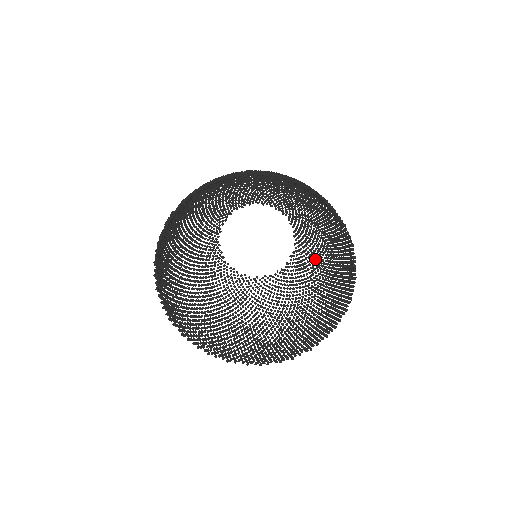
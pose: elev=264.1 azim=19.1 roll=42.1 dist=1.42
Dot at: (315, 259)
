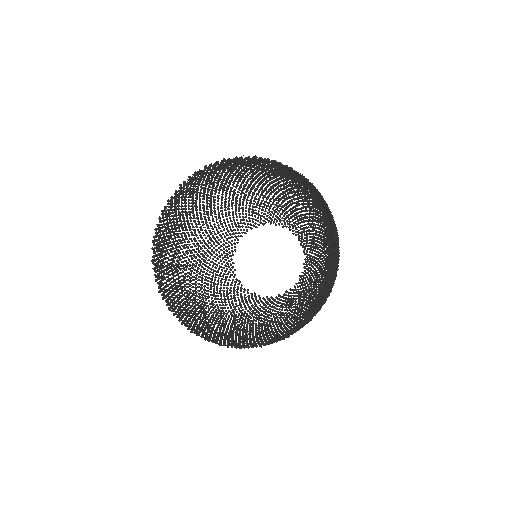
Dot at: (303, 300)
